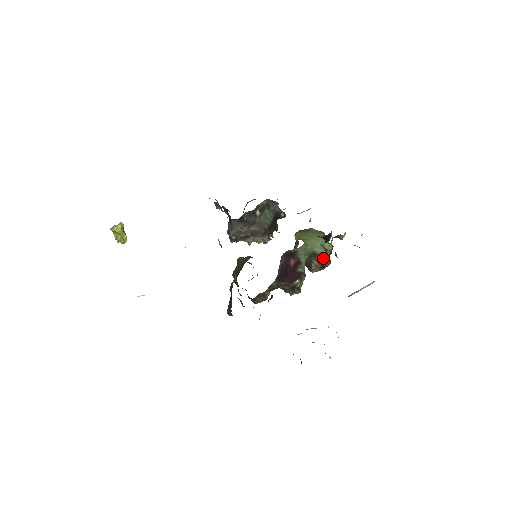
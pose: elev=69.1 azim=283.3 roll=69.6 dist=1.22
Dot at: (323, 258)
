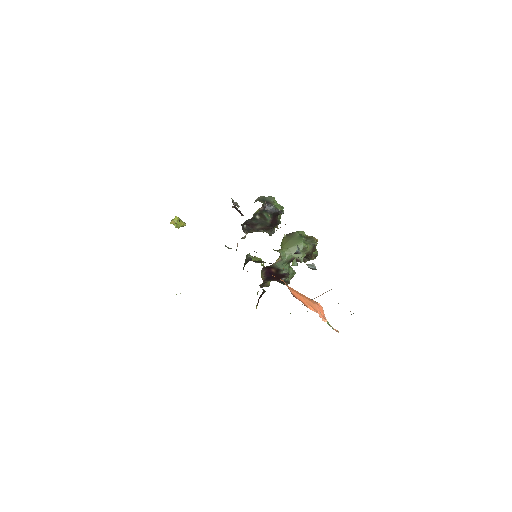
Dot at: (301, 261)
